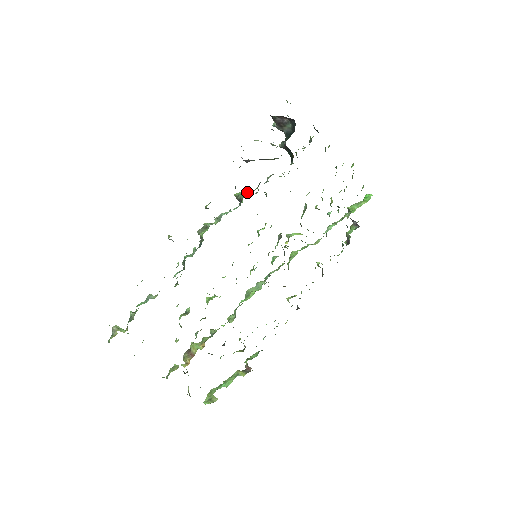
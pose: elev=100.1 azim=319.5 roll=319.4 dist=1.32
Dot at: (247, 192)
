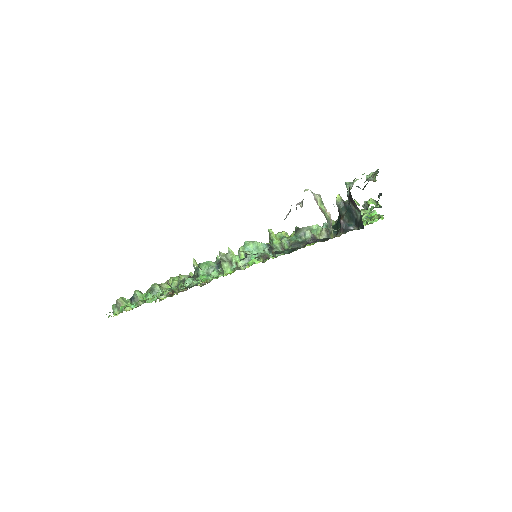
Dot at: (282, 250)
